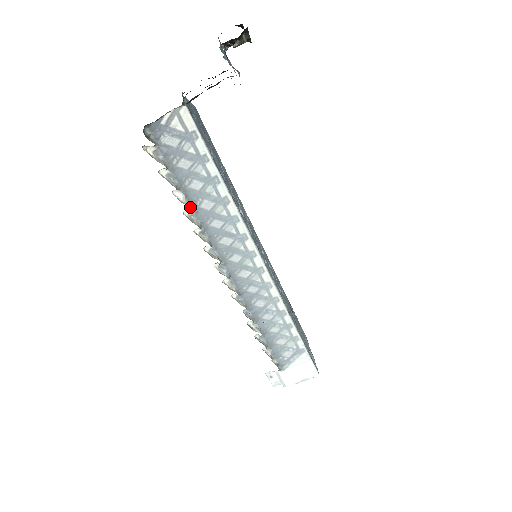
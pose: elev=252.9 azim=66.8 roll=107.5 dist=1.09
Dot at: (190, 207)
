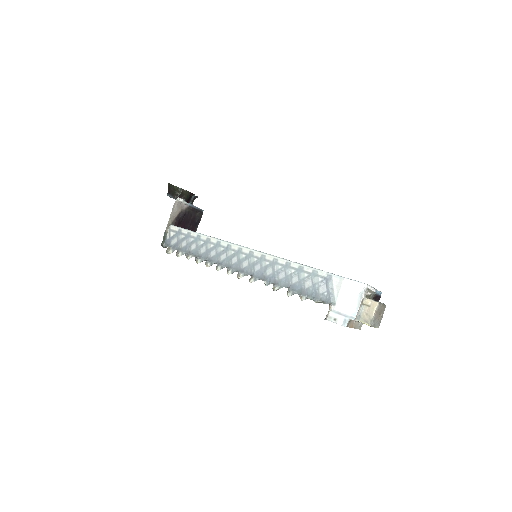
Dot at: (197, 257)
